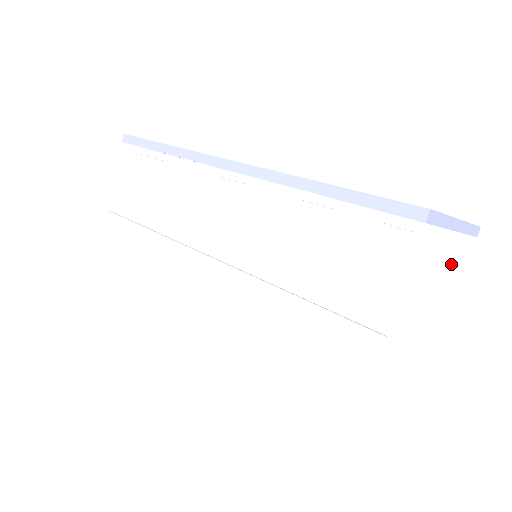
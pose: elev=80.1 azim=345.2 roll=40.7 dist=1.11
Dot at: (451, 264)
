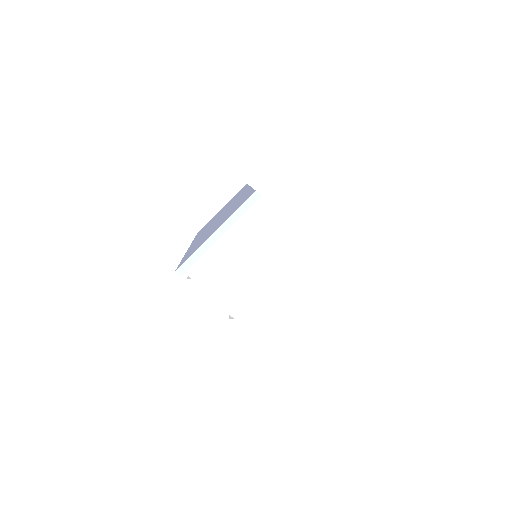
Dot at: (251, 238)
